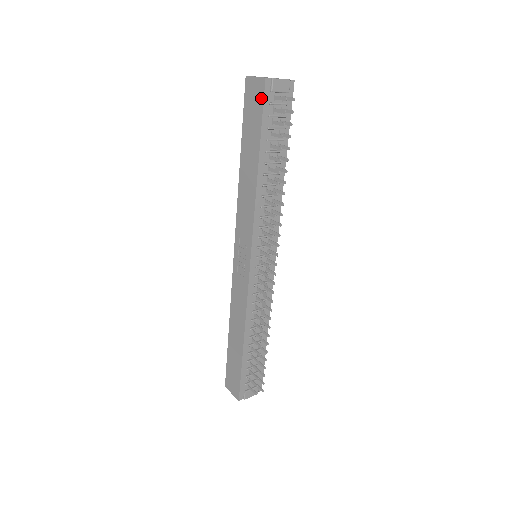
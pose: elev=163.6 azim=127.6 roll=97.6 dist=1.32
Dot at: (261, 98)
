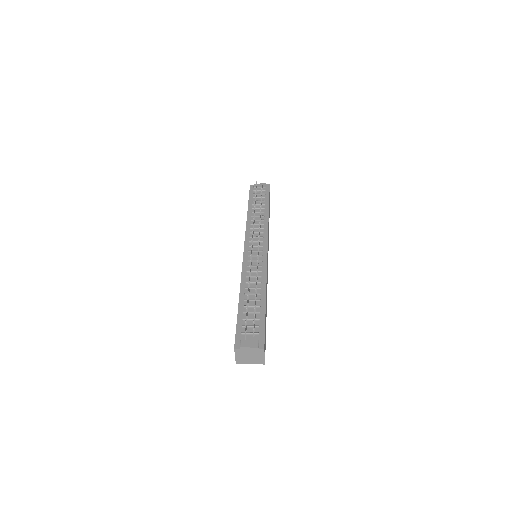
Dot at: occluded
